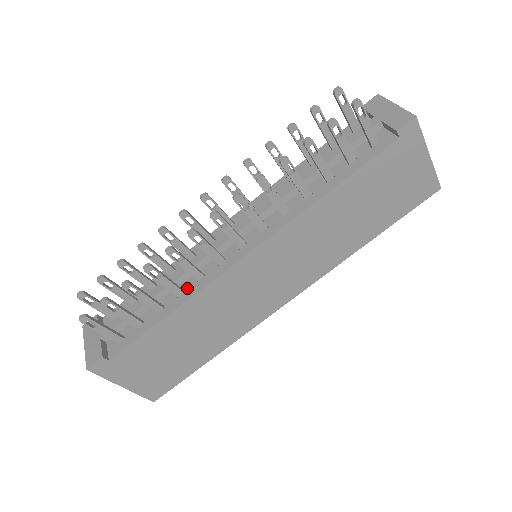
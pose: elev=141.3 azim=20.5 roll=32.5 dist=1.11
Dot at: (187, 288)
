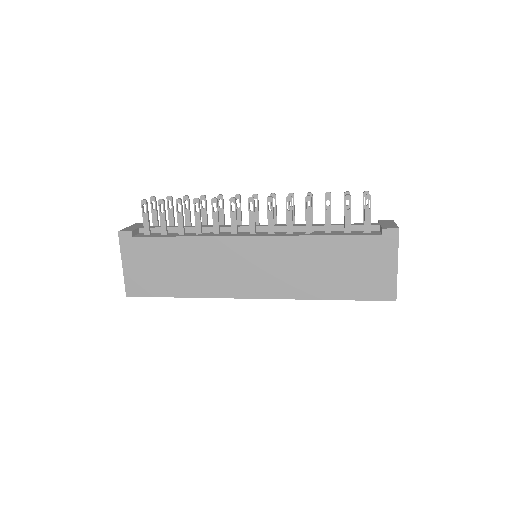
Dot at: (205, 234)
